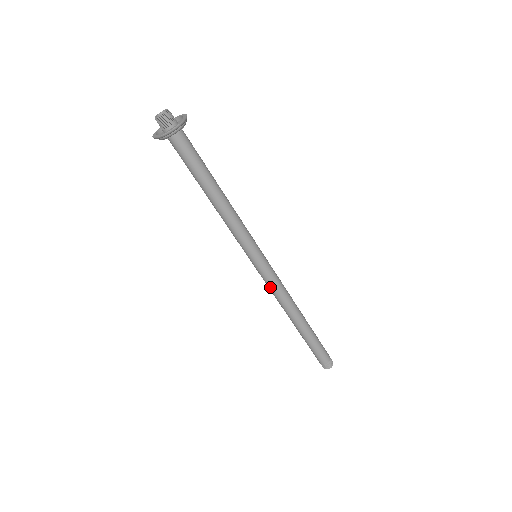
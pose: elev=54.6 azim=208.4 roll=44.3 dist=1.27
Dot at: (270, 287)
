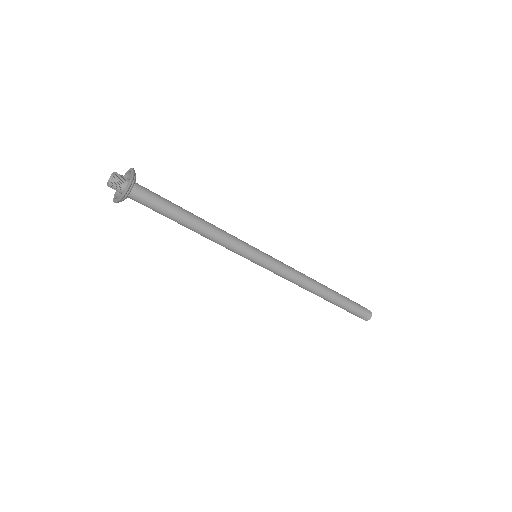
Dot at: (285, 274)
